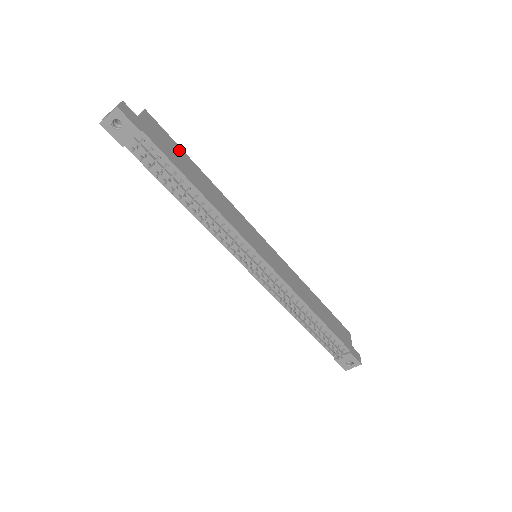
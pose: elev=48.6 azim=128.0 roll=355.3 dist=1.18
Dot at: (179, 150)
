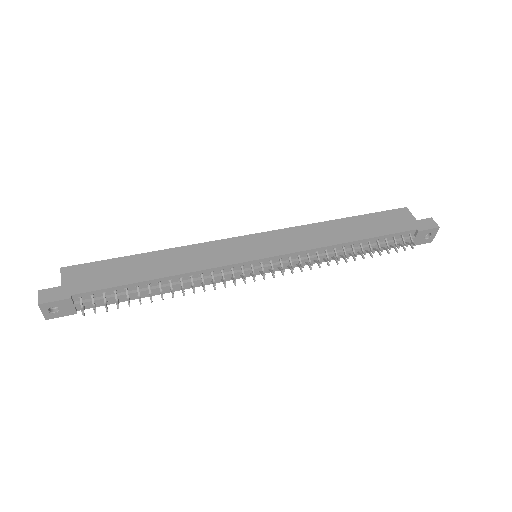
Dot at: (114, 263)
